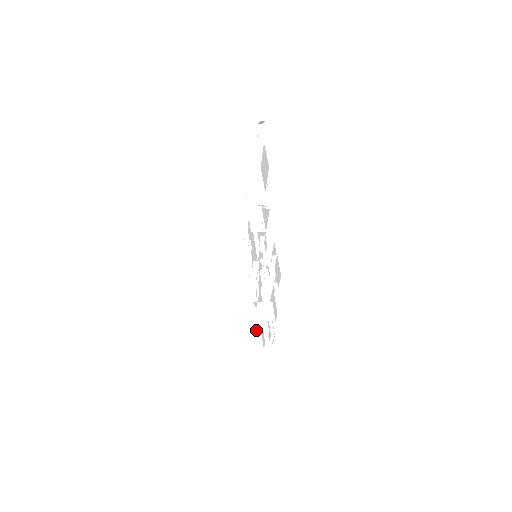
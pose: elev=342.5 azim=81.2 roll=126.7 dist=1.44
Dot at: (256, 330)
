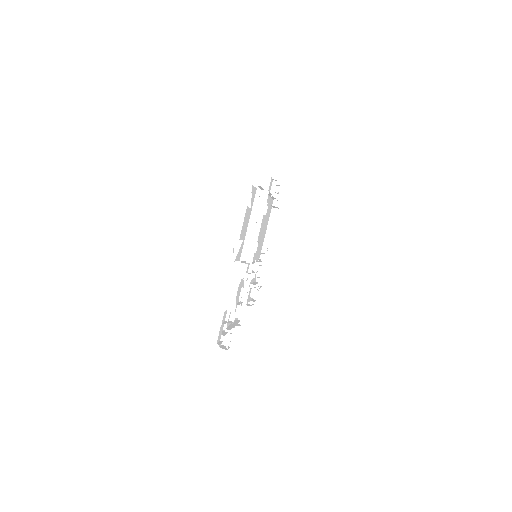
Dot at: (241, 309)
